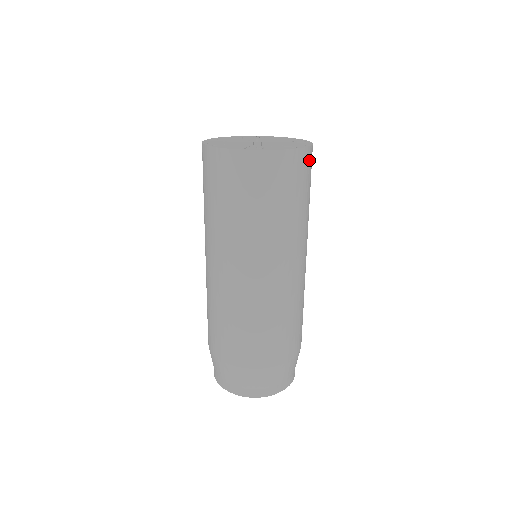
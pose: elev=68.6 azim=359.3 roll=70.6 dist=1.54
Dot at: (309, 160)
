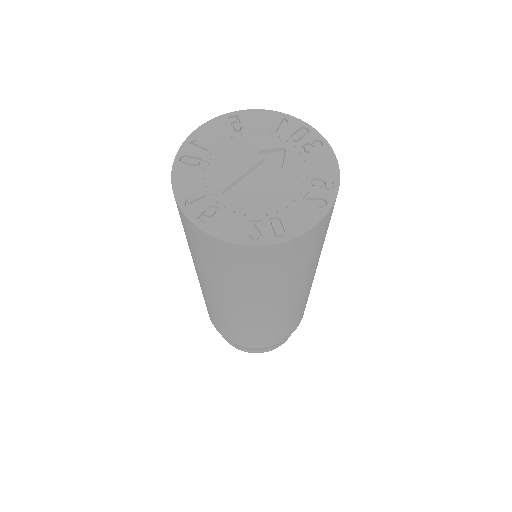
Dot at: (286, 251)
